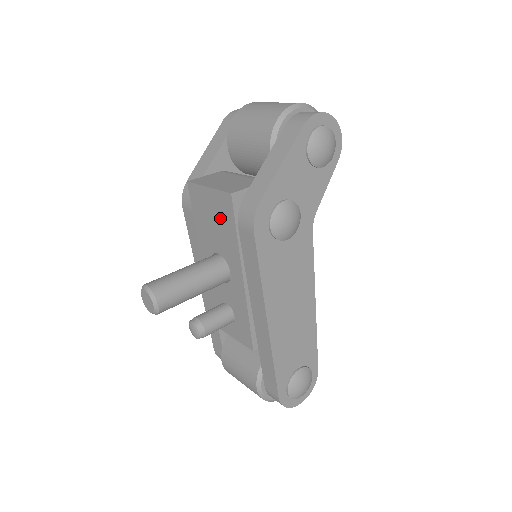
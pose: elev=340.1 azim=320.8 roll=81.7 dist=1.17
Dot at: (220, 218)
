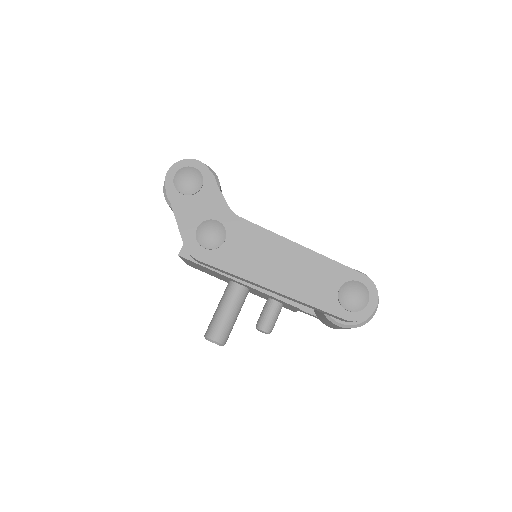
Dot at: (200, 267)
